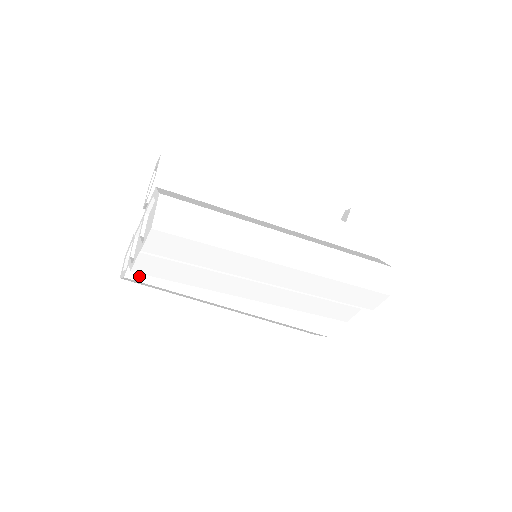
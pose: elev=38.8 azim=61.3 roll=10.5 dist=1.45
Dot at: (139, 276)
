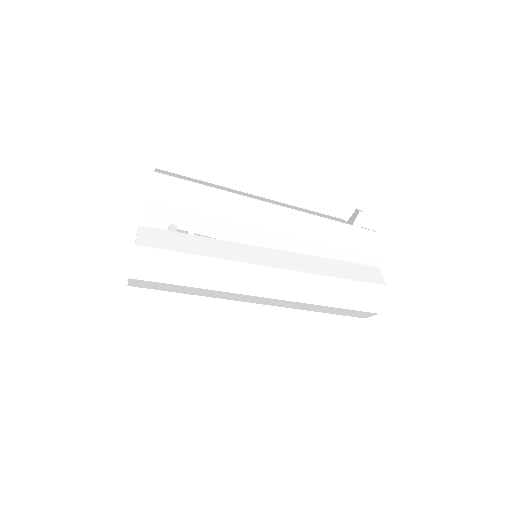
Dot at: occluded
